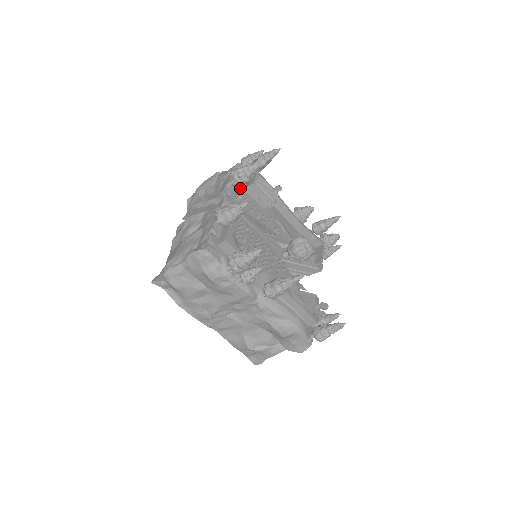
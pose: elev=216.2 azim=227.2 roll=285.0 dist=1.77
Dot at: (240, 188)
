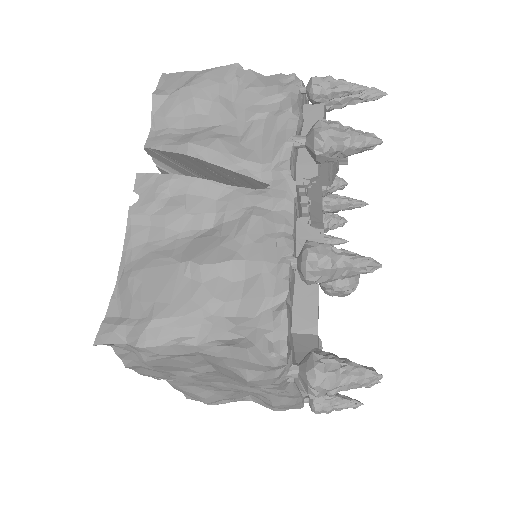
Dot at: (309, 159)
